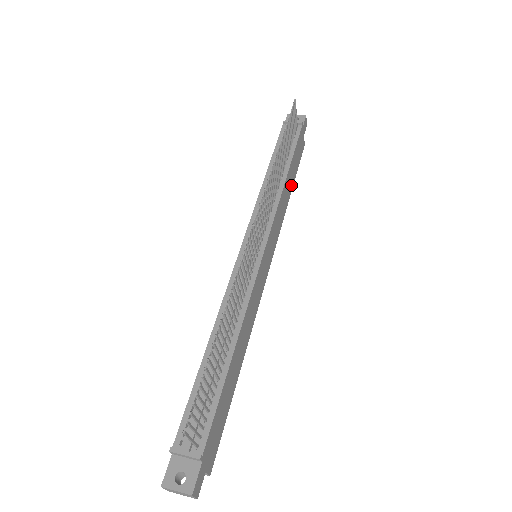
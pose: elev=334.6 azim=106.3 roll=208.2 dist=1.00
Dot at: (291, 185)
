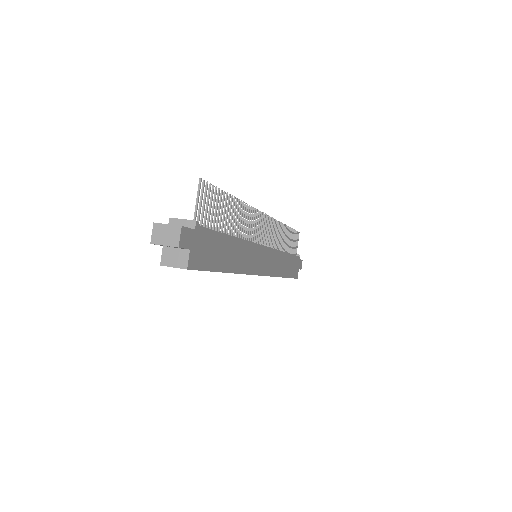
Dot at: (286, 272)
